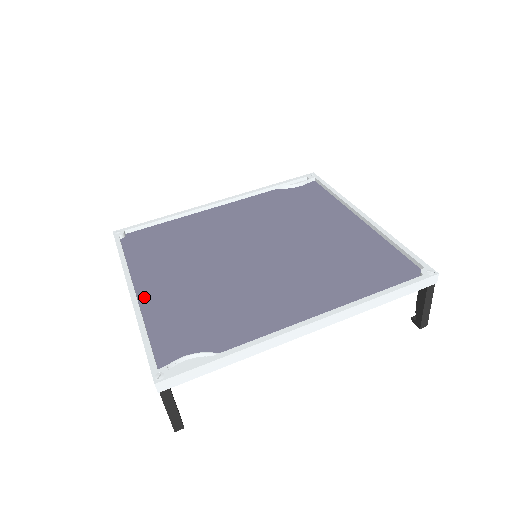
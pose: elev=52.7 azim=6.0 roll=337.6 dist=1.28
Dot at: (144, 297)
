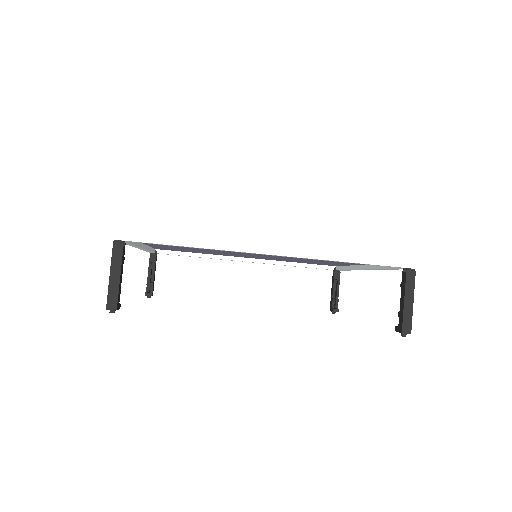
Dot at: occluded
